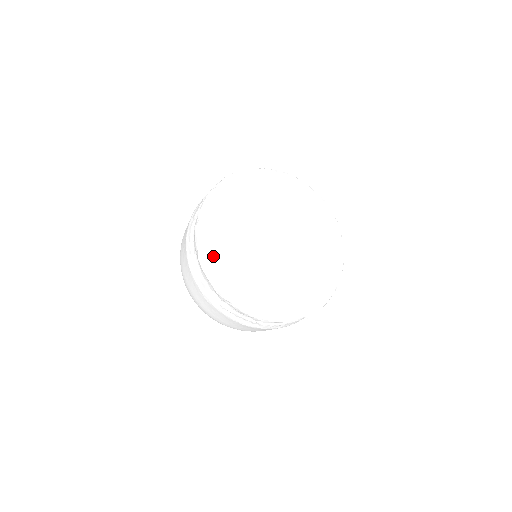
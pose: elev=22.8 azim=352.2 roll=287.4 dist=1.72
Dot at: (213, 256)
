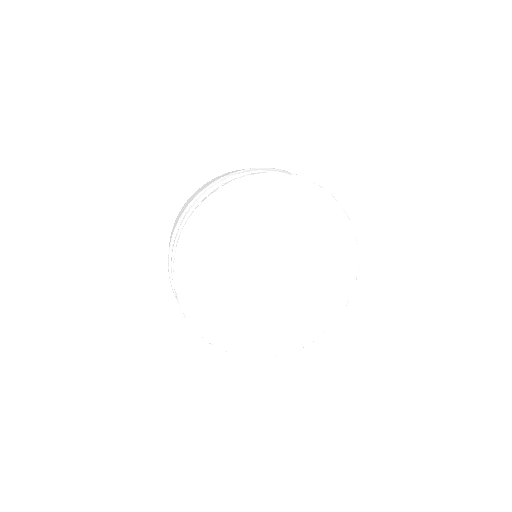
Dot at: (244, 344)
